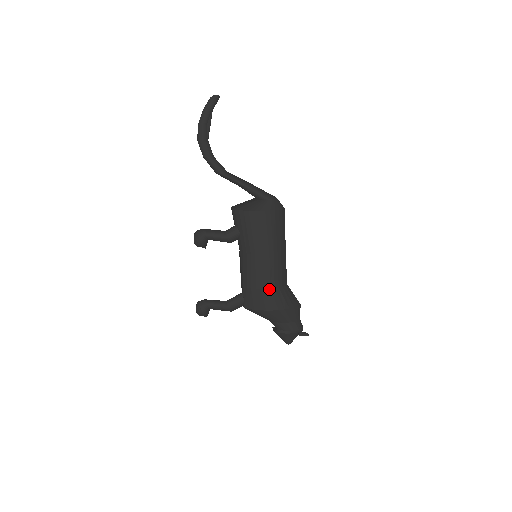
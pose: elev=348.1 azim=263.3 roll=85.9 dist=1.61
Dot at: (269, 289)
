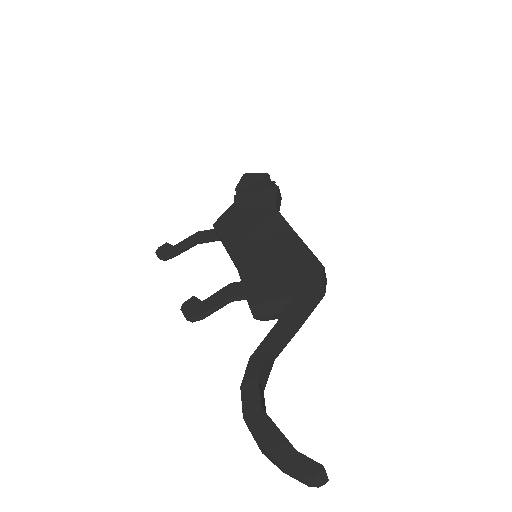
Dot at: occluded
